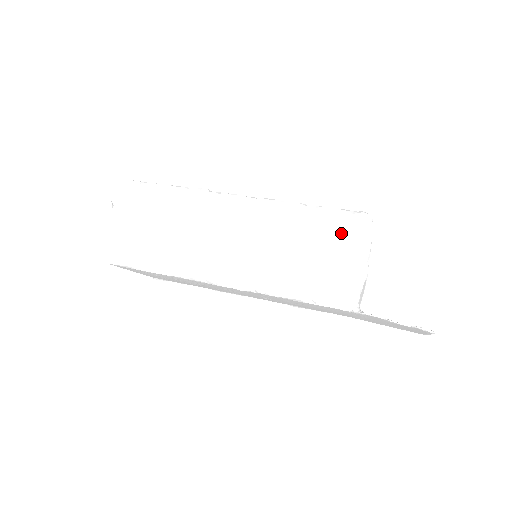
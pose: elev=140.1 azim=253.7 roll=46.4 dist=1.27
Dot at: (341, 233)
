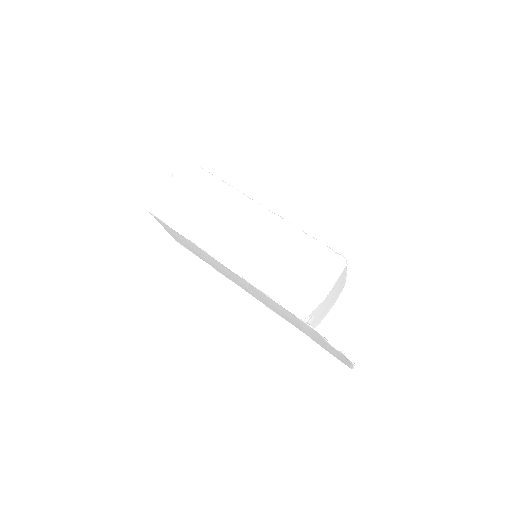
Dot at: (320, 263)
